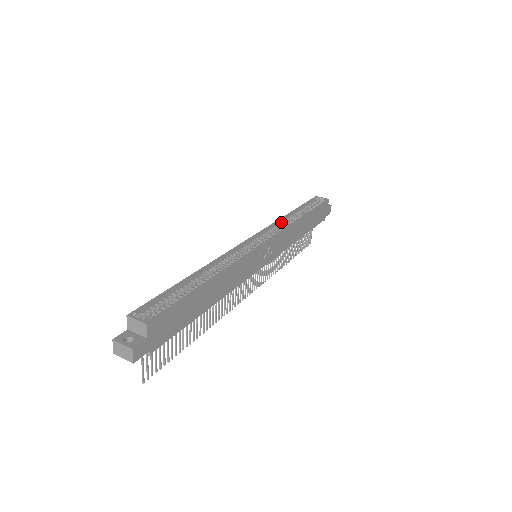
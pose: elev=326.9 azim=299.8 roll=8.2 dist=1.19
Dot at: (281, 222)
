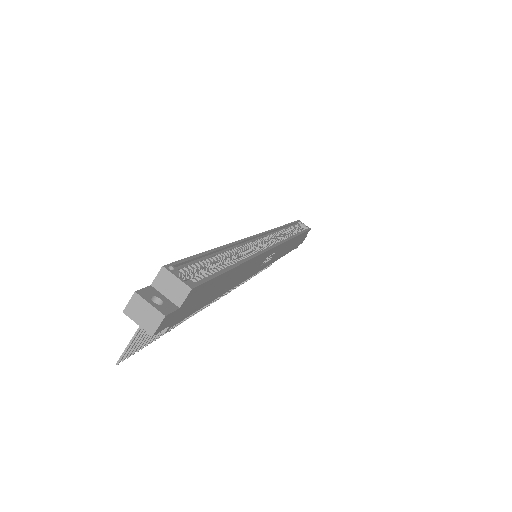
Dot at: (280, 231)
